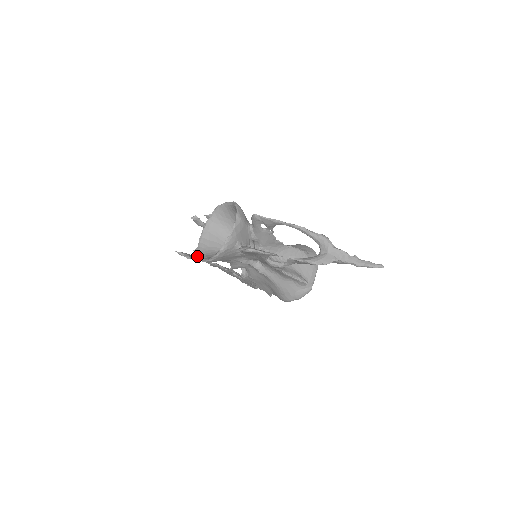
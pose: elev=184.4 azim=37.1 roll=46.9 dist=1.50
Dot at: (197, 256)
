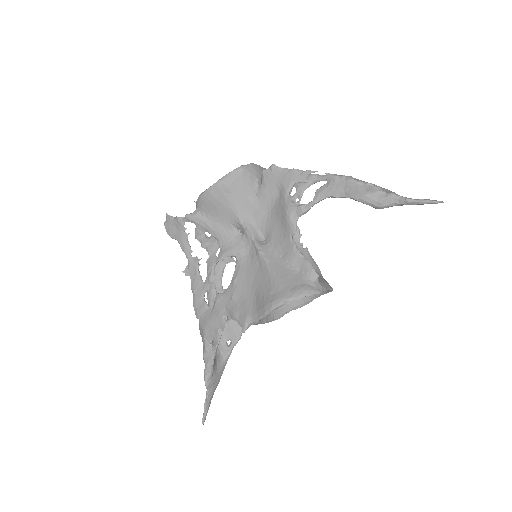
Dot at: (198, 199)
